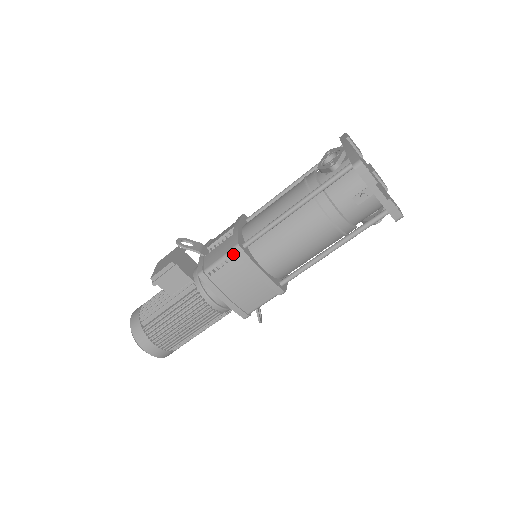
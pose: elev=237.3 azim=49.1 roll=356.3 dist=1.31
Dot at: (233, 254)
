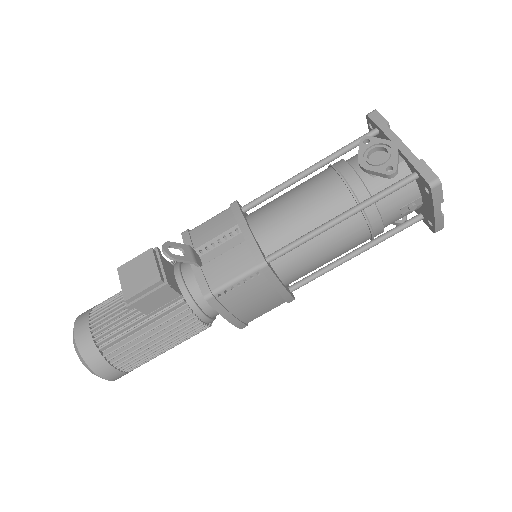
Dot at: occluded
